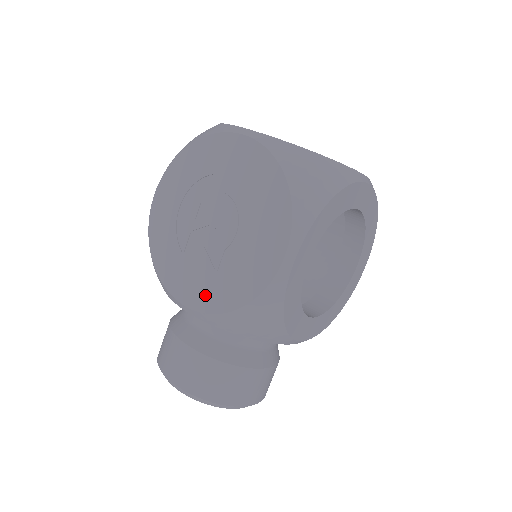
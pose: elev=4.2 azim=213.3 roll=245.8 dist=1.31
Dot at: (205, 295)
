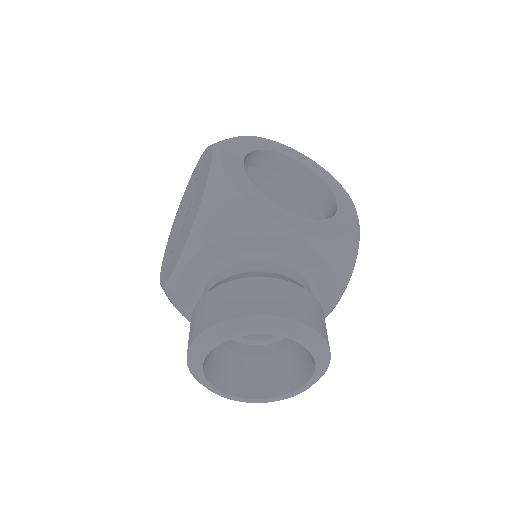
Dot at: (184, 239)
